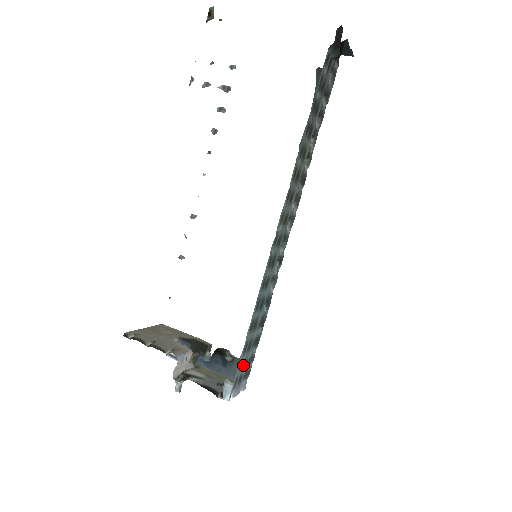
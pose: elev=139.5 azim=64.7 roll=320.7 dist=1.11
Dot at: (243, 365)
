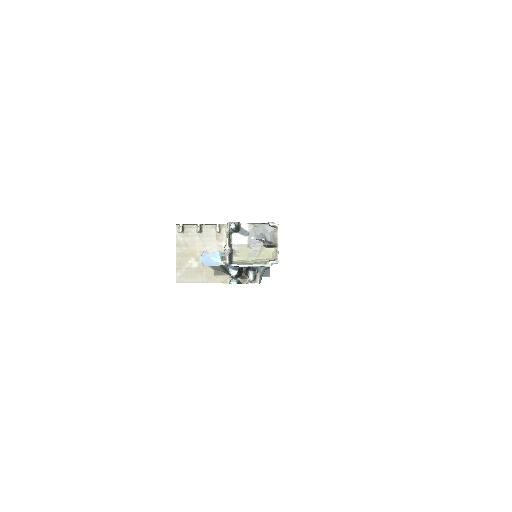
Dot at: occluded
